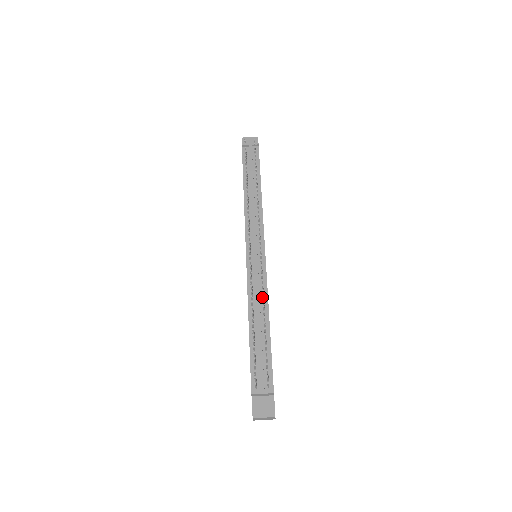
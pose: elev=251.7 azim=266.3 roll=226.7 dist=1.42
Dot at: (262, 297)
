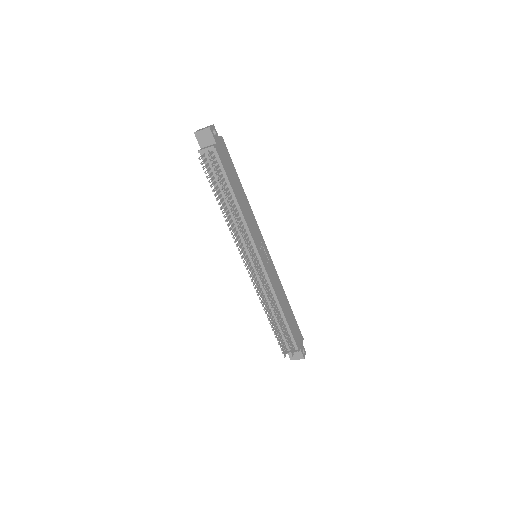
Dot at: (271, 295)
